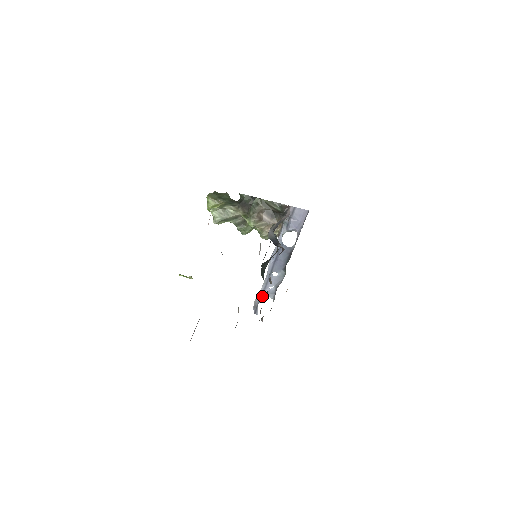
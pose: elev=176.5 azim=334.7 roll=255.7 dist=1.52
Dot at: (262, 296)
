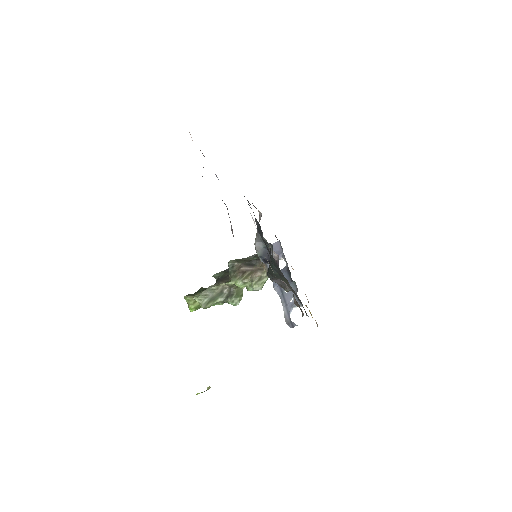
Dot at: (288, 311)
